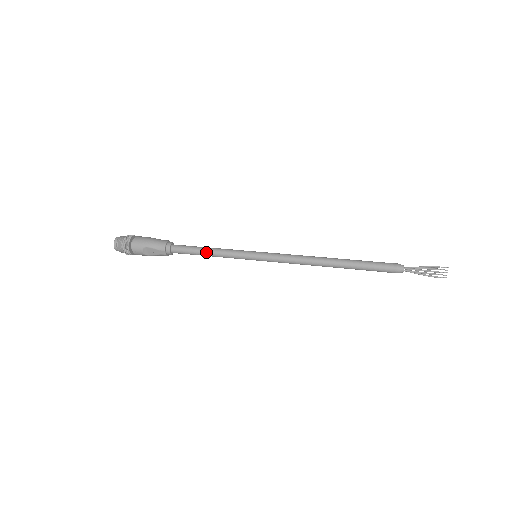
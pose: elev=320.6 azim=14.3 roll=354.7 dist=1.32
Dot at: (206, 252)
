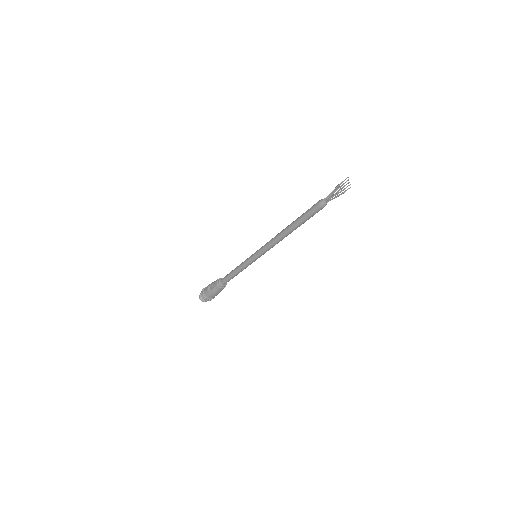
Dot at: (234, 269)
